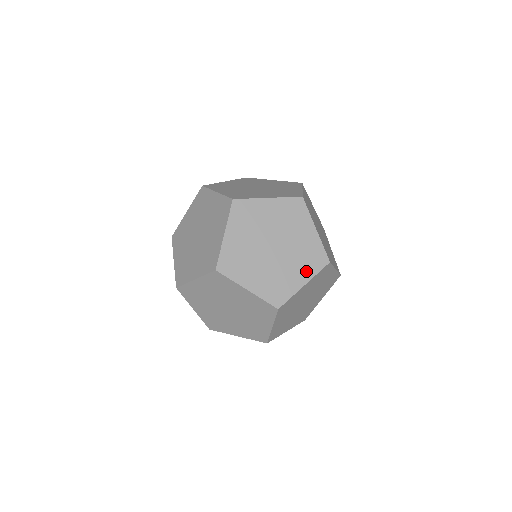
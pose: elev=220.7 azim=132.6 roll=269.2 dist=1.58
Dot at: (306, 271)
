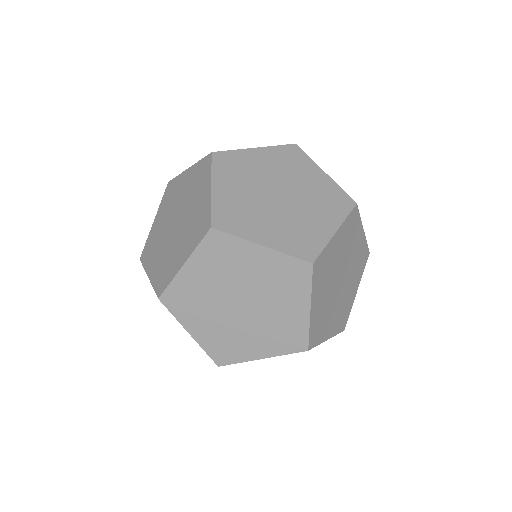
Dot at: (271, 346)
